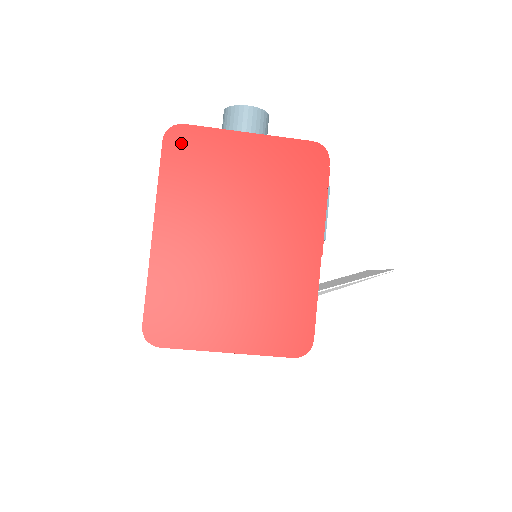
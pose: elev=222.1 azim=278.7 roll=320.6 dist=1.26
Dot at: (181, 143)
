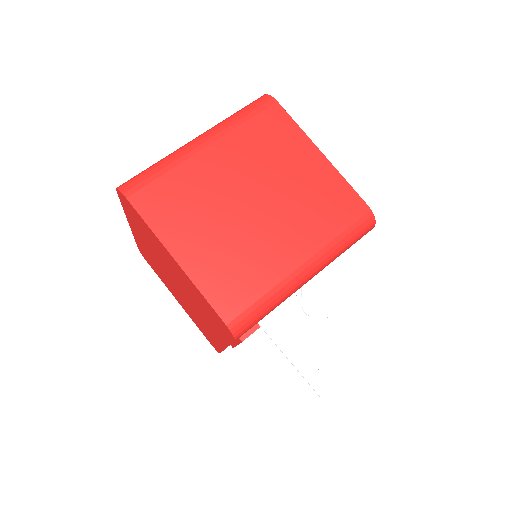
Dot at: occluded
